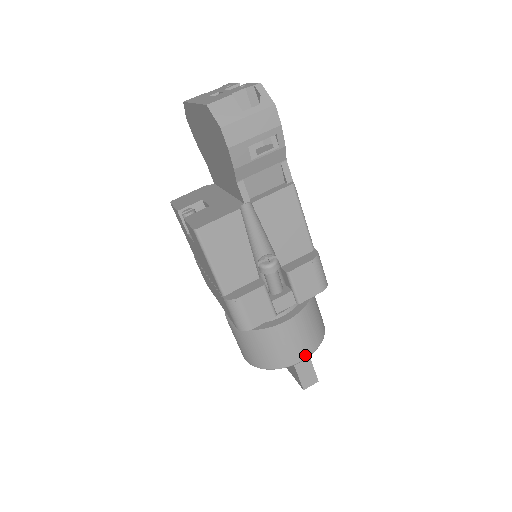
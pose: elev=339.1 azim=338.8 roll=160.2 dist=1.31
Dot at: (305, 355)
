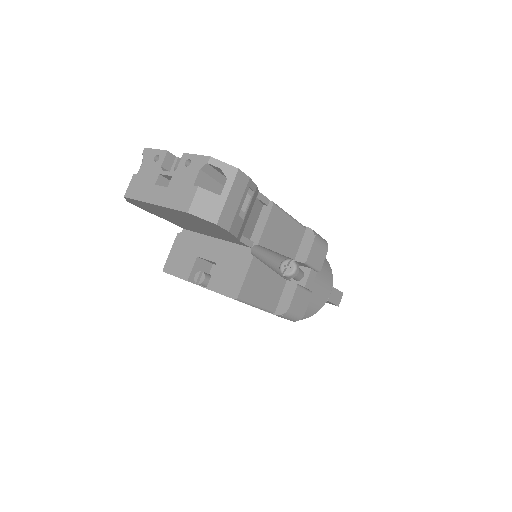
Dot at: (330, 289)
